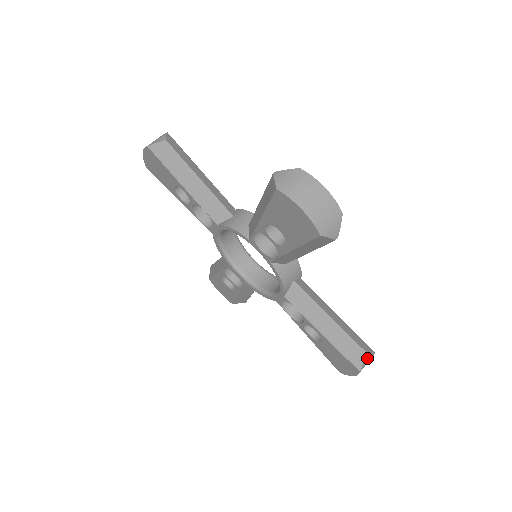
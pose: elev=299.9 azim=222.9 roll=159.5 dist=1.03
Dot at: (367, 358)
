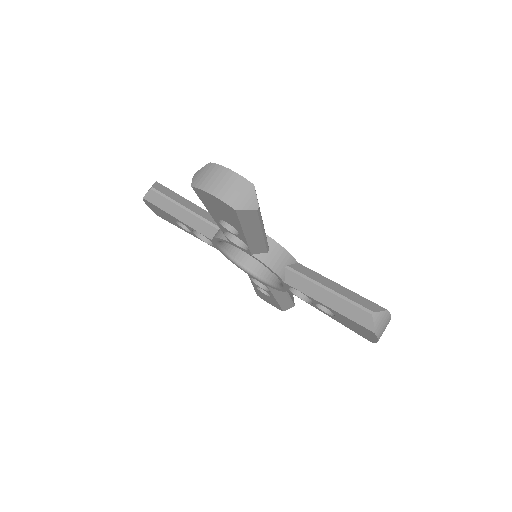
Dot at: (377, 317)
